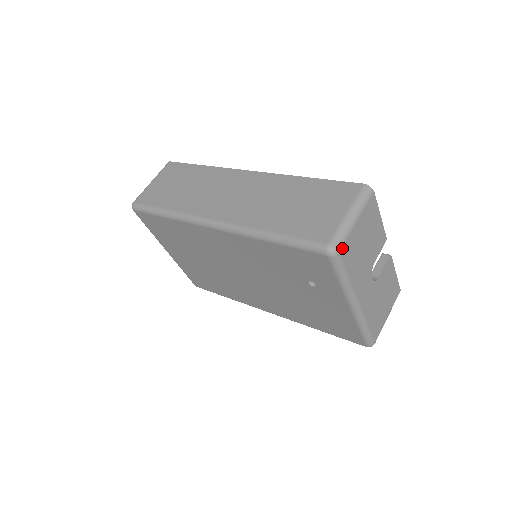
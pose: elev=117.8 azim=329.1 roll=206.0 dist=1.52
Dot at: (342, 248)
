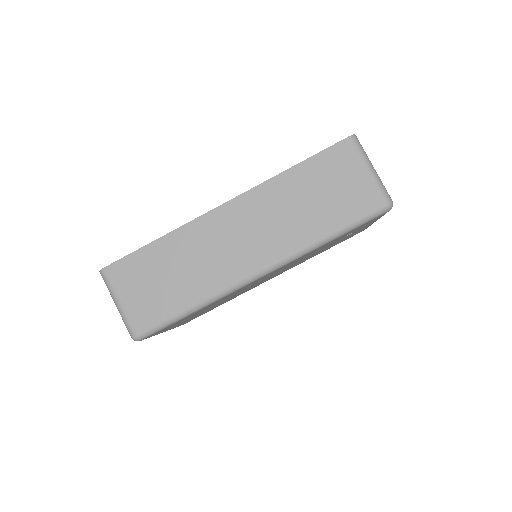
Dot at: (389, 196)
